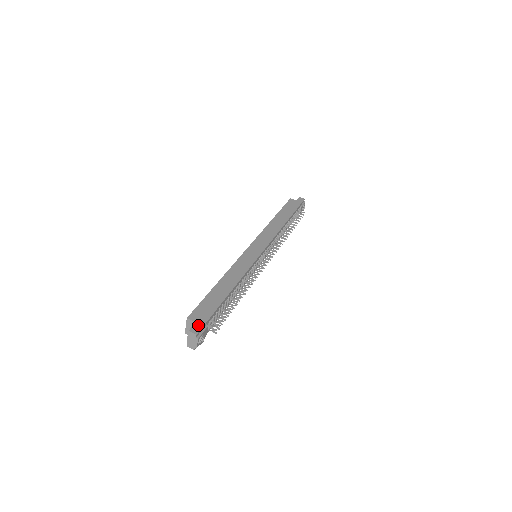
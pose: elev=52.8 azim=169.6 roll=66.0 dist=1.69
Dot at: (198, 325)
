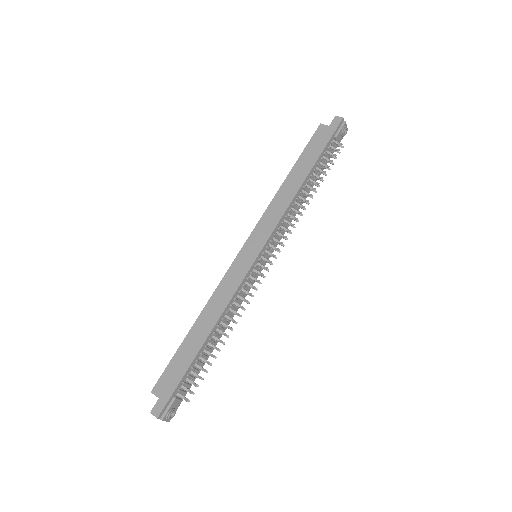
Dot at: (161, 403)
